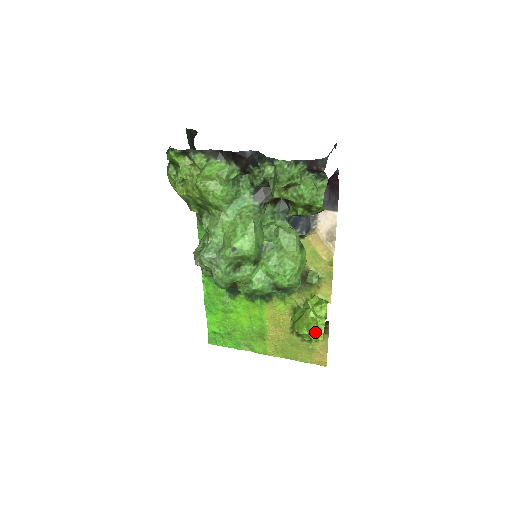
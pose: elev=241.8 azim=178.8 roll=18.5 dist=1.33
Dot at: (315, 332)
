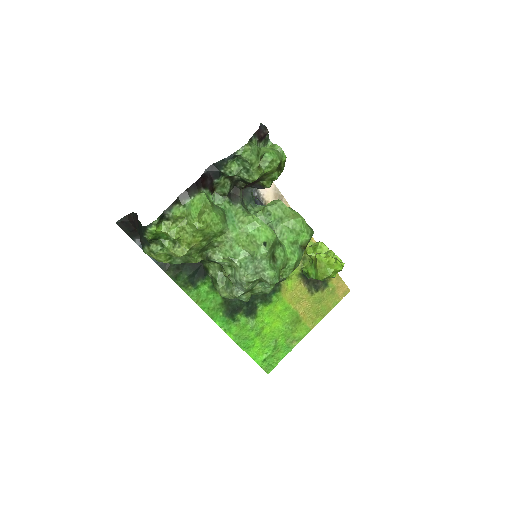
Dot at: (337, 263)
